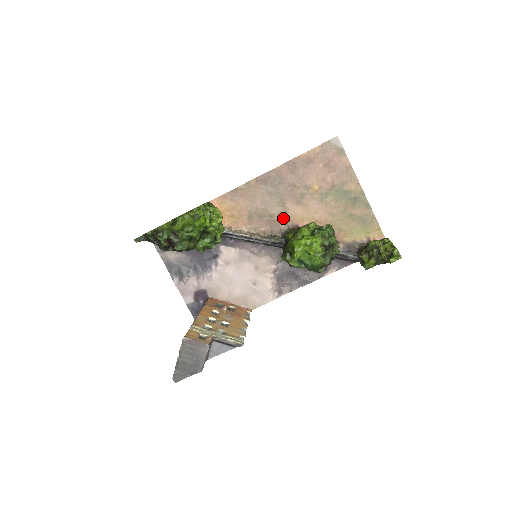
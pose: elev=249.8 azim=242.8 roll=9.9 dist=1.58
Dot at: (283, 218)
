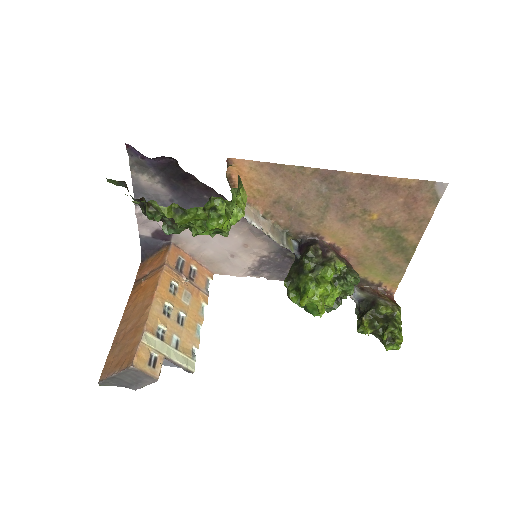
Dot at: (313, 224)
